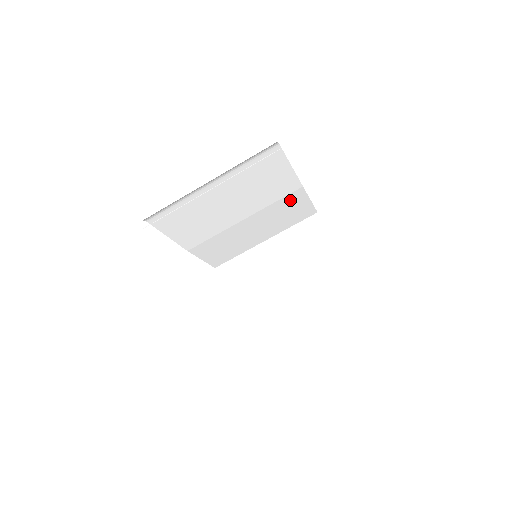
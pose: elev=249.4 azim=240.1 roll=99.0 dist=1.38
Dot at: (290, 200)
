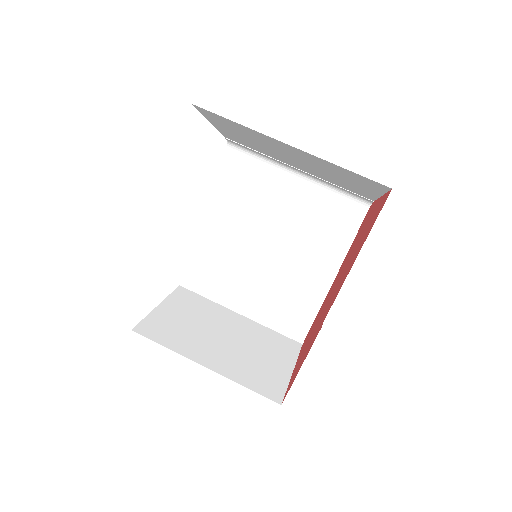
Dot at: (308, 289)
